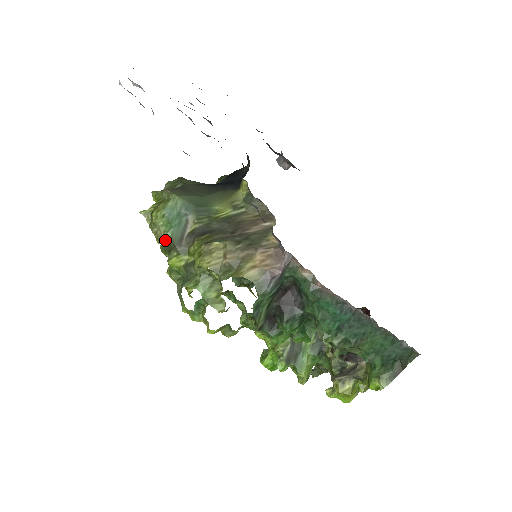
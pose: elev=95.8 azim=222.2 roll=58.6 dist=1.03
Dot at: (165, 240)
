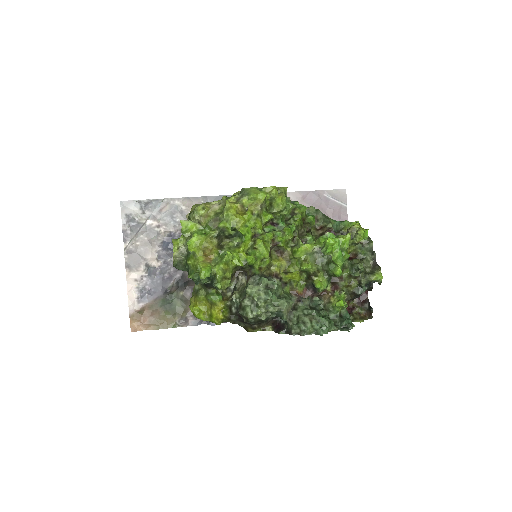
Dot at: (210, 204)
